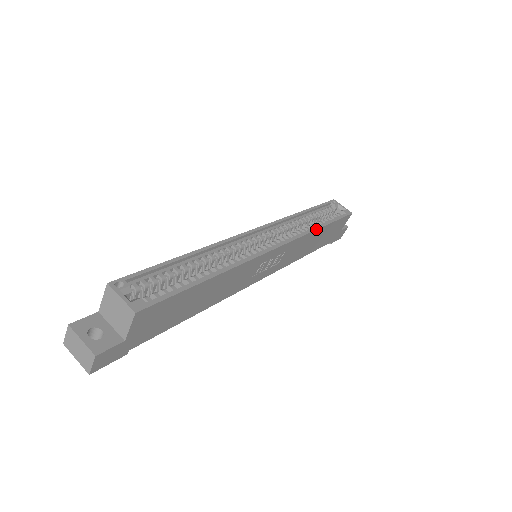
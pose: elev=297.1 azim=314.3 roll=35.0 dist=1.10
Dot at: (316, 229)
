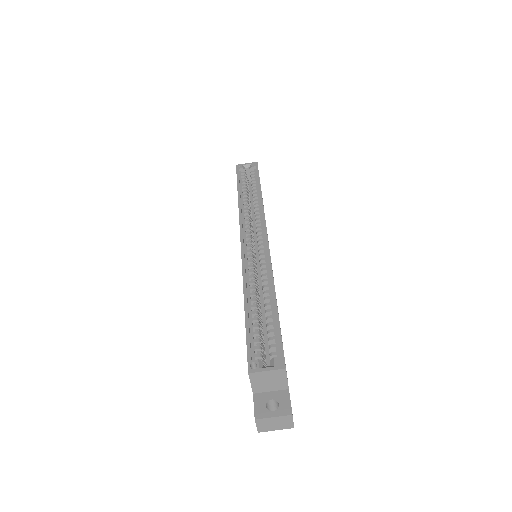
Dot at: (262, 199)
